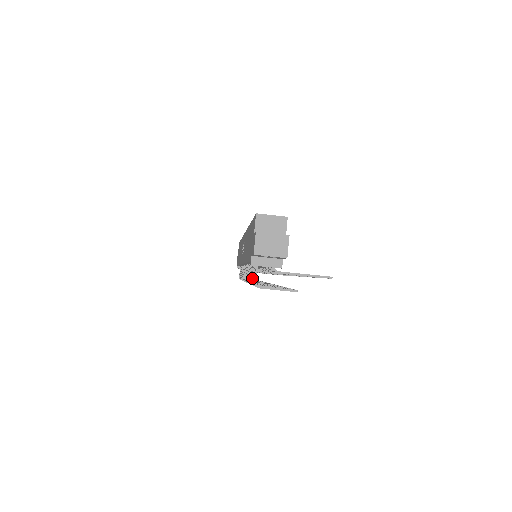
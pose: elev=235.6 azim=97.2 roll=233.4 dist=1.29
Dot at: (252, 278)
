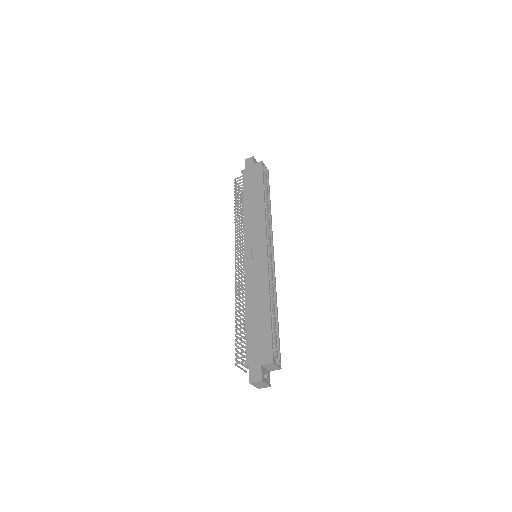
Dot at: (238, 343)
